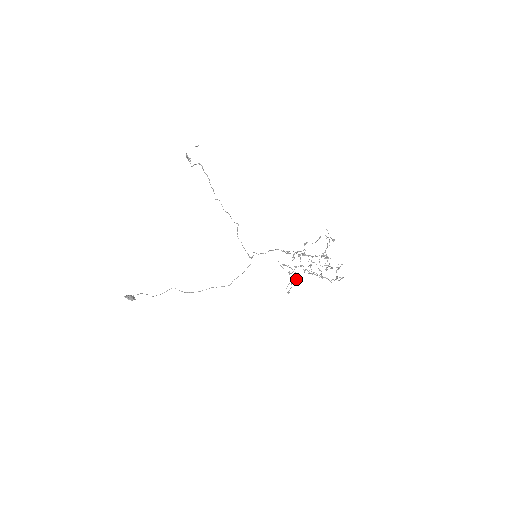
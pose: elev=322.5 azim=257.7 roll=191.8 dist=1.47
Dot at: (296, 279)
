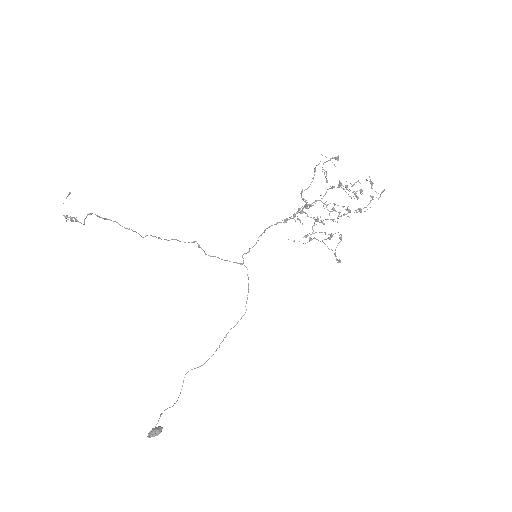
Dot at: occluded
